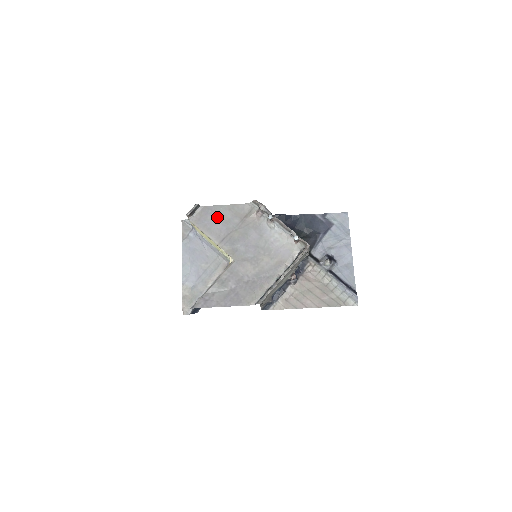
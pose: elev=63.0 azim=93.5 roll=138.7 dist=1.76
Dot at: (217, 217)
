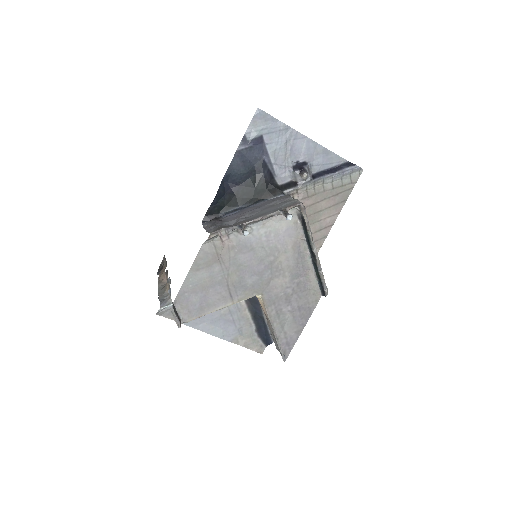
Dot at: (199, 290)
